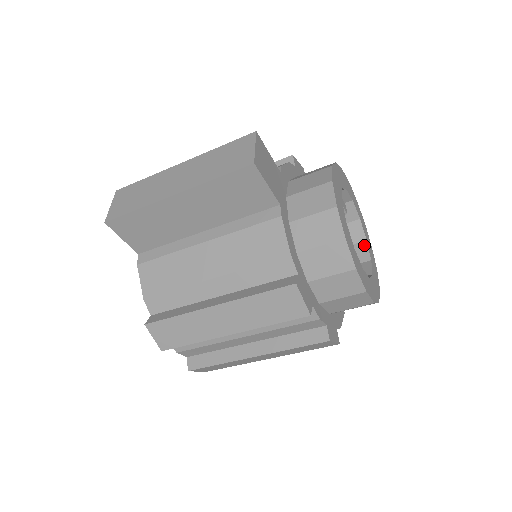
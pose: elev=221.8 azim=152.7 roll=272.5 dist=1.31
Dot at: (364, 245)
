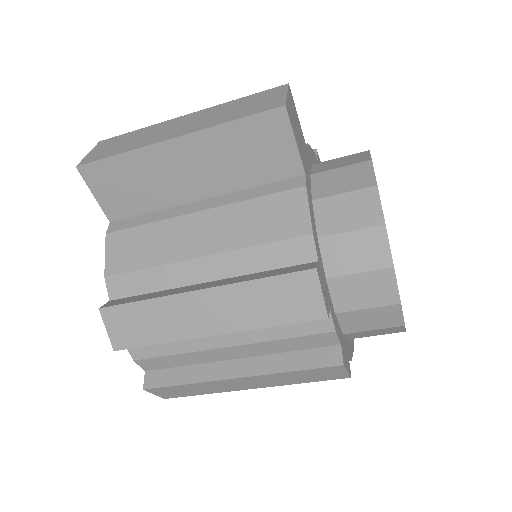
Dot at: occluded
